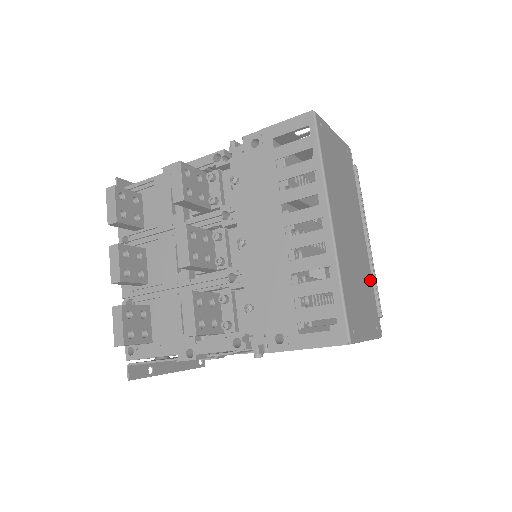
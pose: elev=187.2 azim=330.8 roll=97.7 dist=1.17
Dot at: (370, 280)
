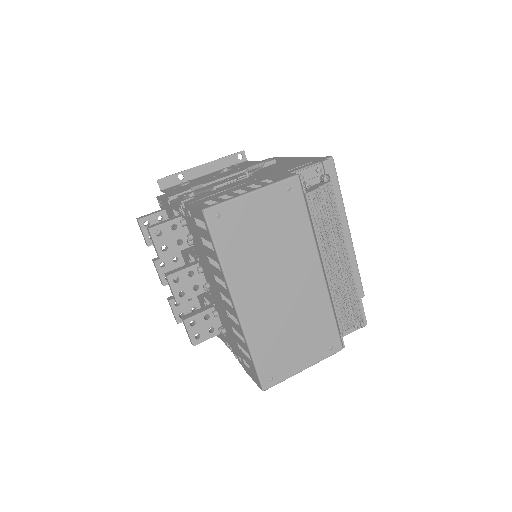
Dot at: (325, 308)
